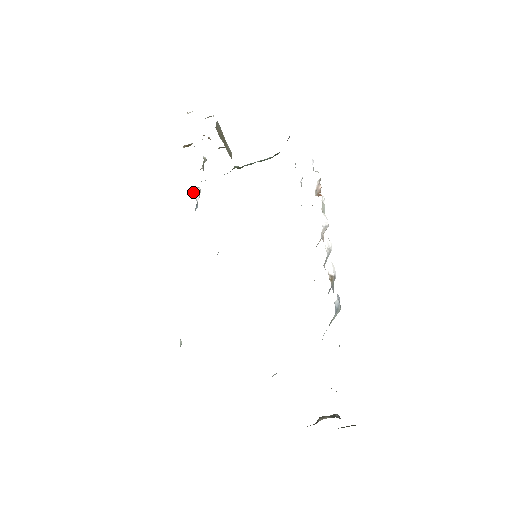
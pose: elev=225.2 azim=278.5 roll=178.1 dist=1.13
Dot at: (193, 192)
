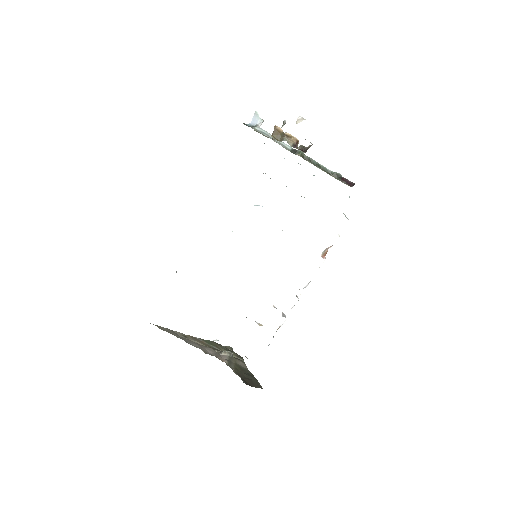
Dot at: (255, 123)
